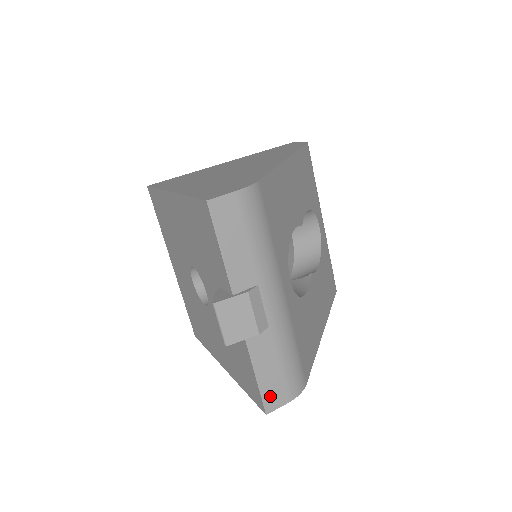
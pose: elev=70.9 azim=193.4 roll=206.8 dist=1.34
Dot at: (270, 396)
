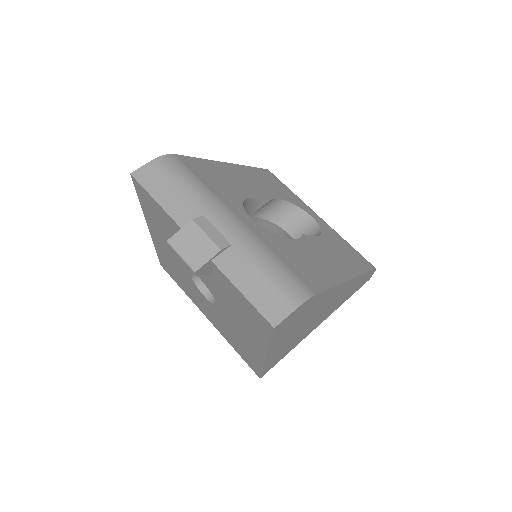
Dot at: (268, 308)
